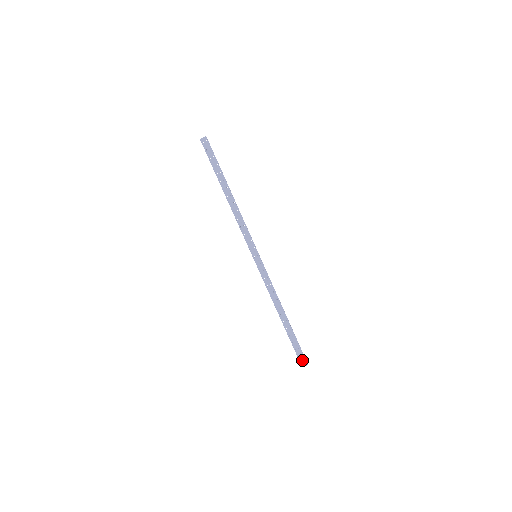
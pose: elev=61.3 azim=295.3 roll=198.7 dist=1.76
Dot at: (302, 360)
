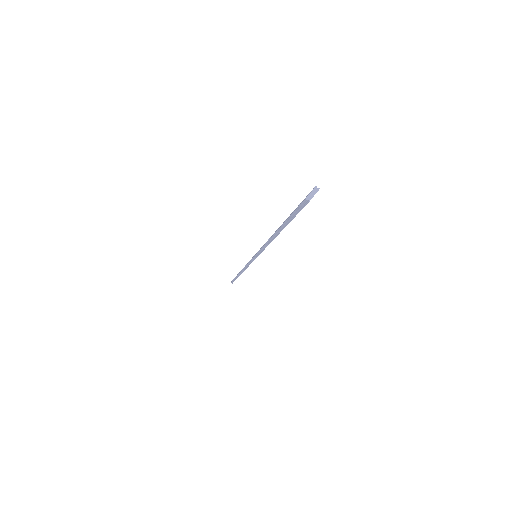
Dot at: occluded
